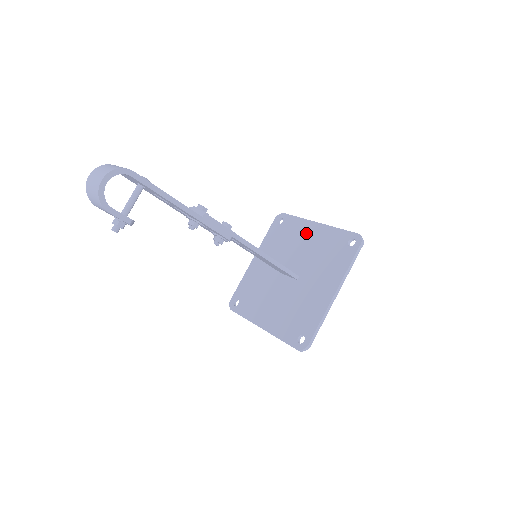
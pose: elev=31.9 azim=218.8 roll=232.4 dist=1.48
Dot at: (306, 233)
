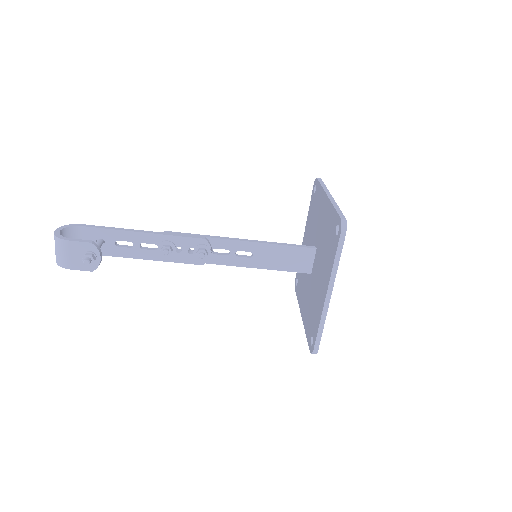
Dot at: occluded
